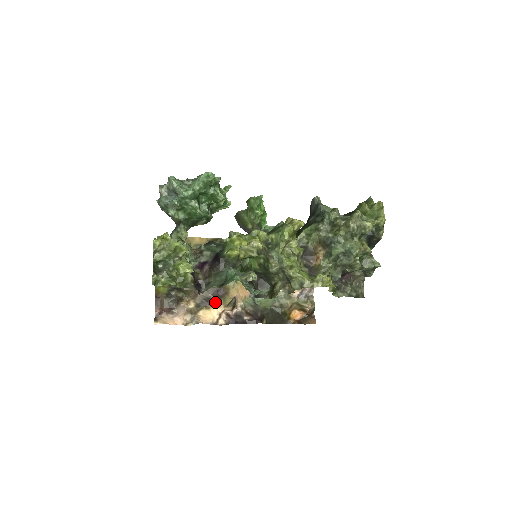
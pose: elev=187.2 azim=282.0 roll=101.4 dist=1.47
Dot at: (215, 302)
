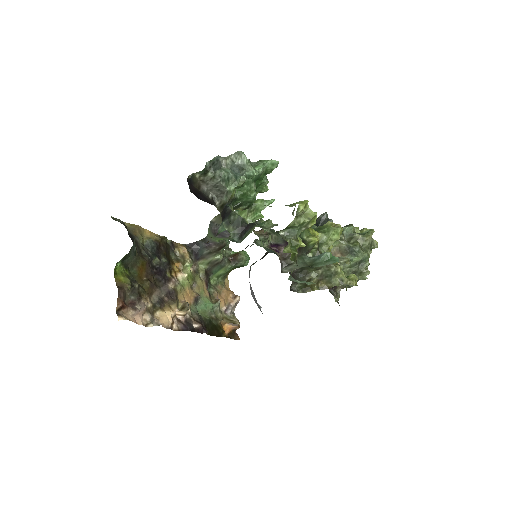
Dot at: (168, 304)
